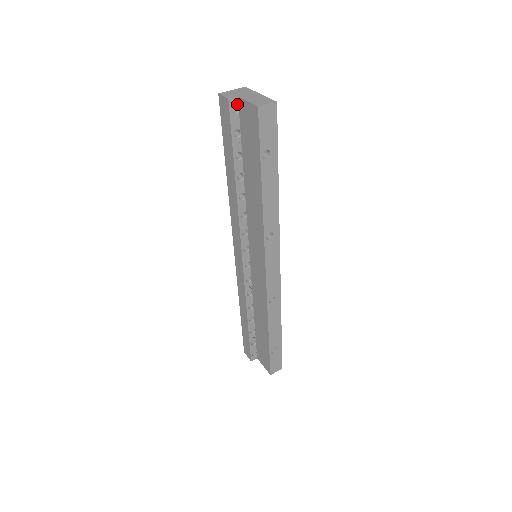
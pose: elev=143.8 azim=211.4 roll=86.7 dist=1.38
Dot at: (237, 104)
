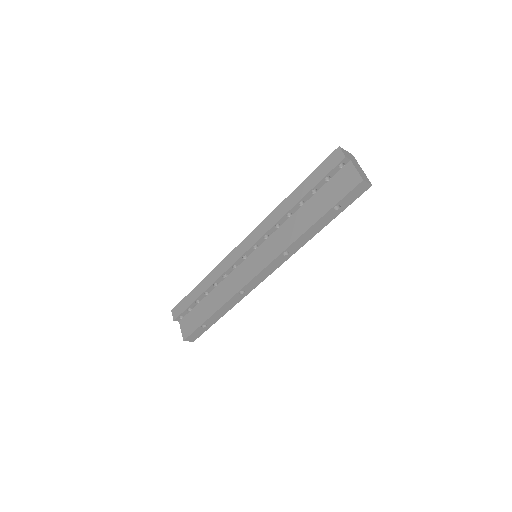
Dot at: (346, 163)
